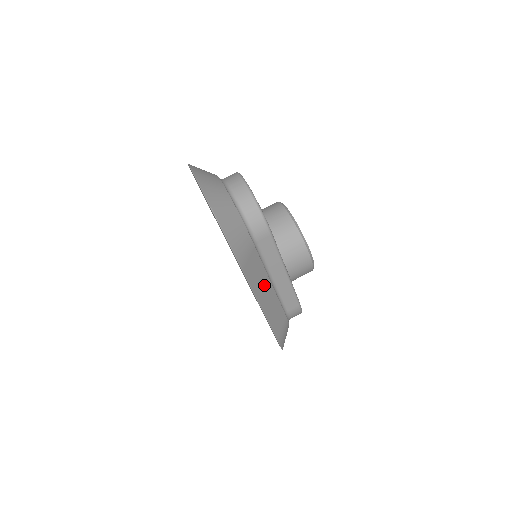
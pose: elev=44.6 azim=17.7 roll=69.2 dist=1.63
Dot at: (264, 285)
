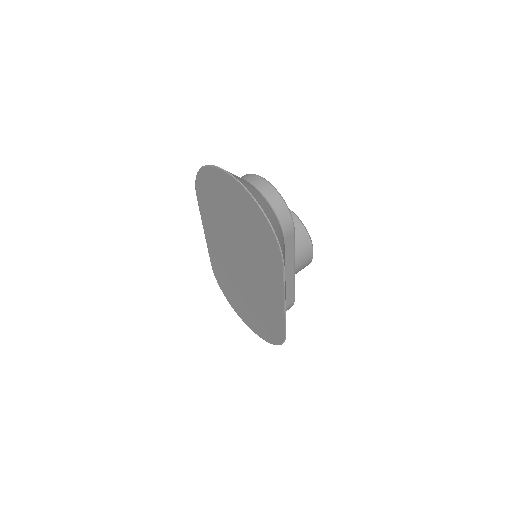
Dot at: occluded
